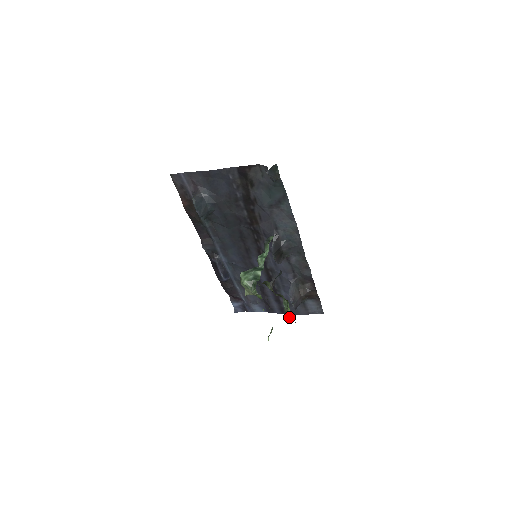
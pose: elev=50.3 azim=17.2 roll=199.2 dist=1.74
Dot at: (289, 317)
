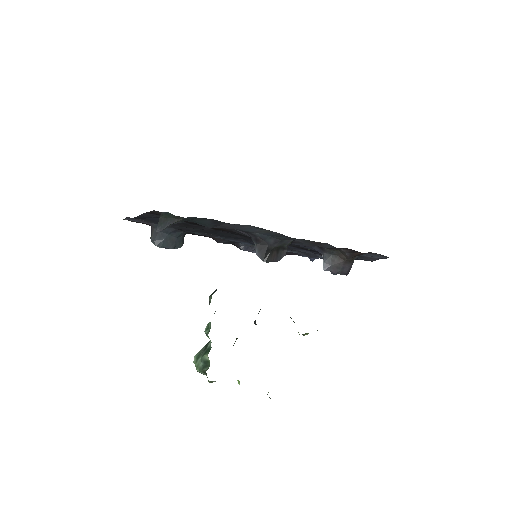
Dot at: (306, 334)
